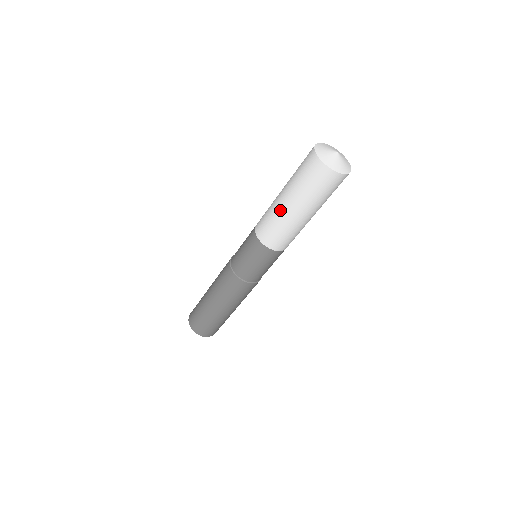
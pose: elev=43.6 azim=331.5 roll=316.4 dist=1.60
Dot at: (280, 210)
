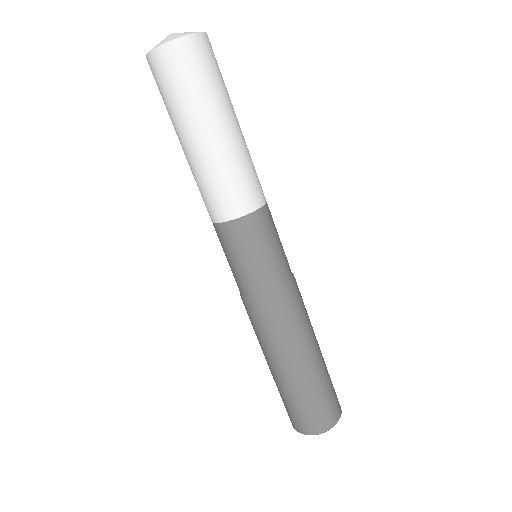
Dot at: (215, 152)
